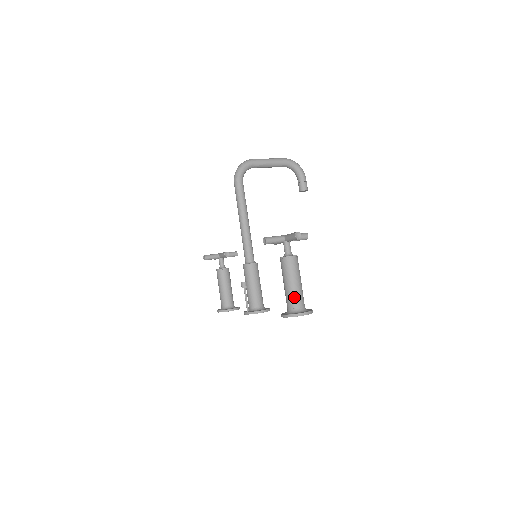
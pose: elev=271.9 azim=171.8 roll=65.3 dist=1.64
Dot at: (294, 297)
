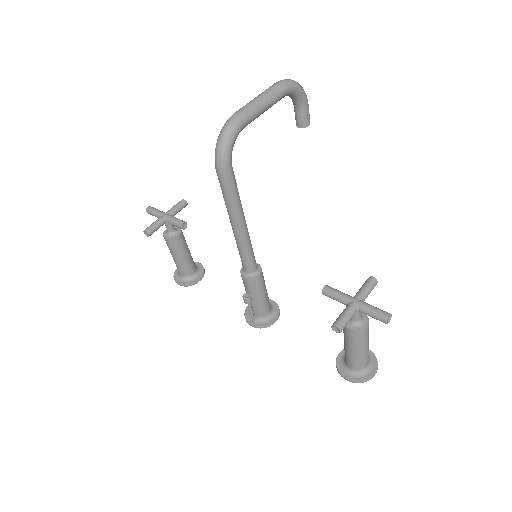
Dot at: (362, 361)
